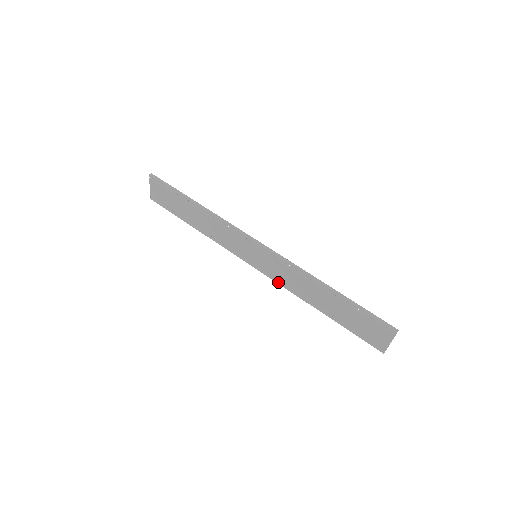
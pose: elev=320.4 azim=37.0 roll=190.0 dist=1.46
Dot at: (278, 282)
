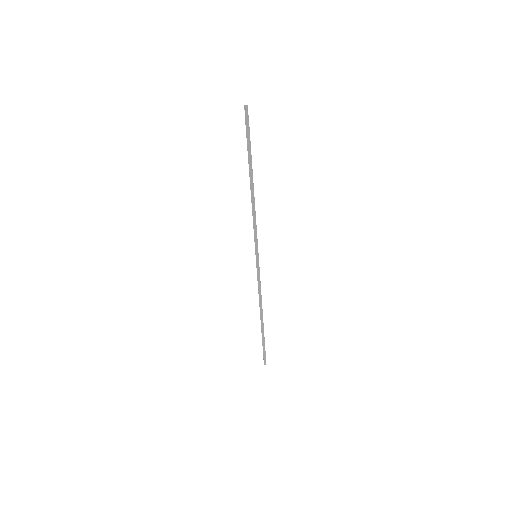
Dot at: occluded
